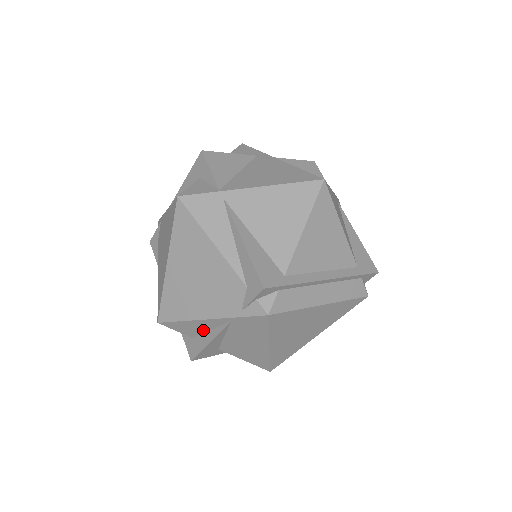
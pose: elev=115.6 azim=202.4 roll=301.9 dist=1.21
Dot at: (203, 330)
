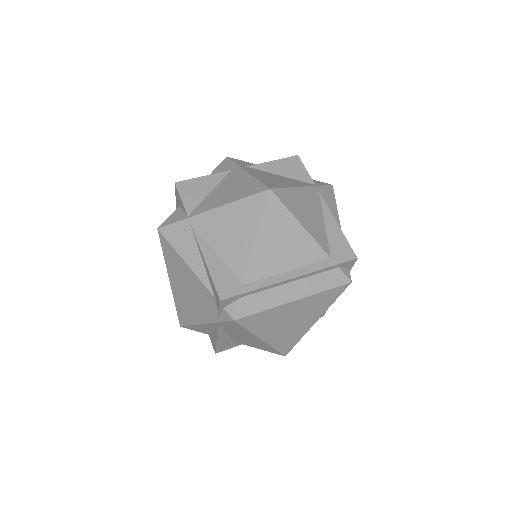
Dot at: (210, 330)
